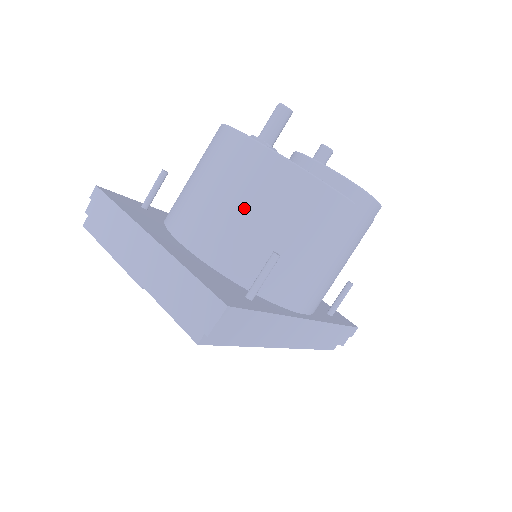
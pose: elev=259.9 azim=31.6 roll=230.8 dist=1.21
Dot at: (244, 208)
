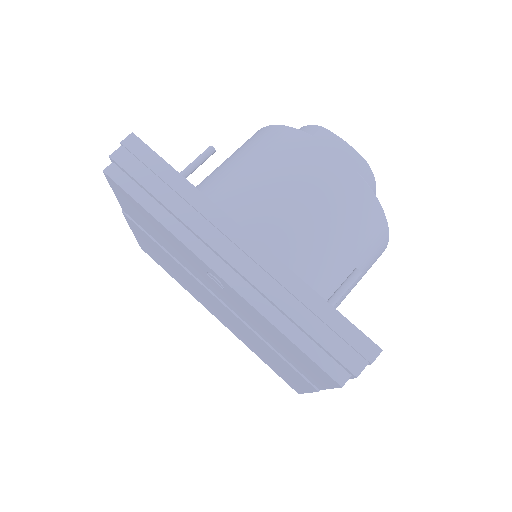
Dot at: occluded
